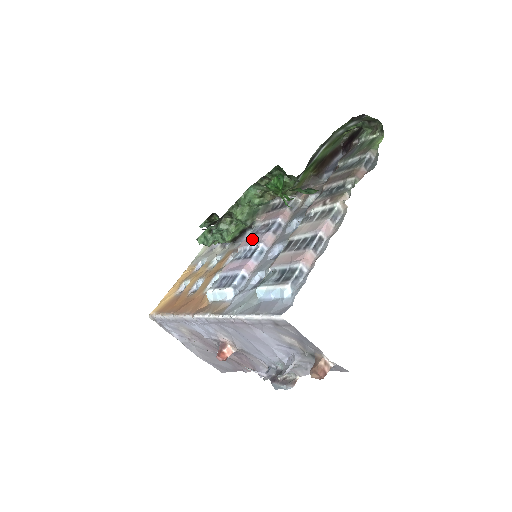
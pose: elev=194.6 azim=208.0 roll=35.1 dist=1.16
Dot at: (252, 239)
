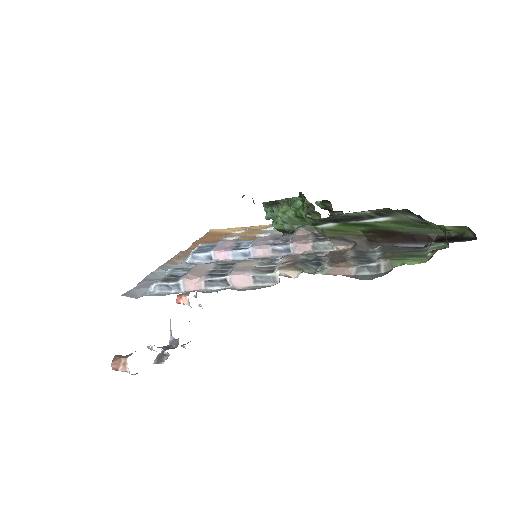
Dot at: (264, 240)
